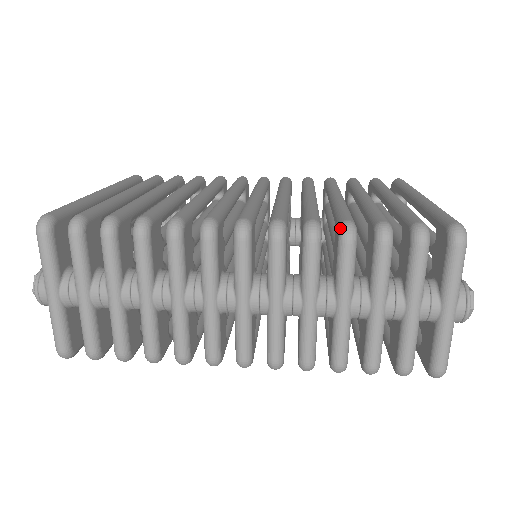
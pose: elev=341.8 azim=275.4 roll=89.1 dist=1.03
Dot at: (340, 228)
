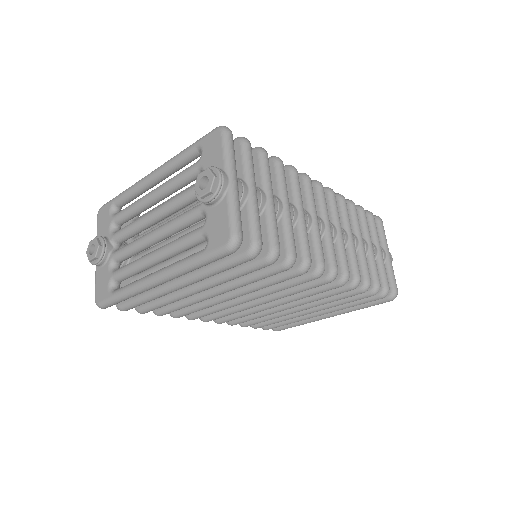
Dot at: (347, 200)
